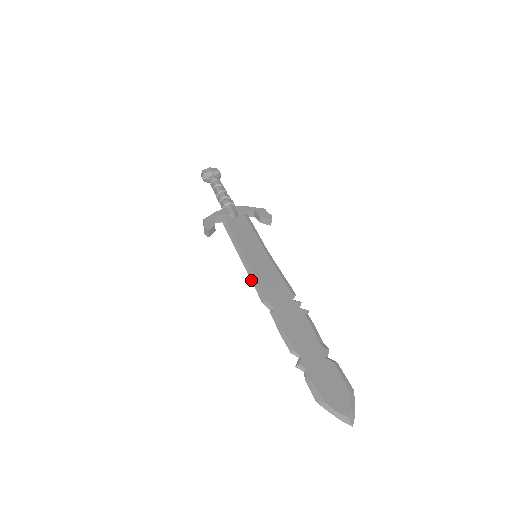
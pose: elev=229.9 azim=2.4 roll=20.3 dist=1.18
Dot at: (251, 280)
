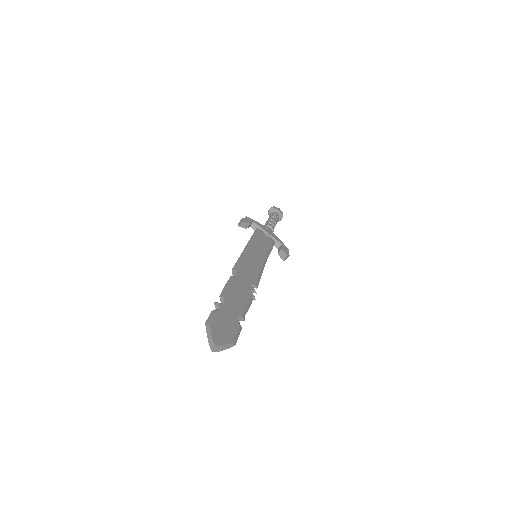
Dot at: (239, 257)
